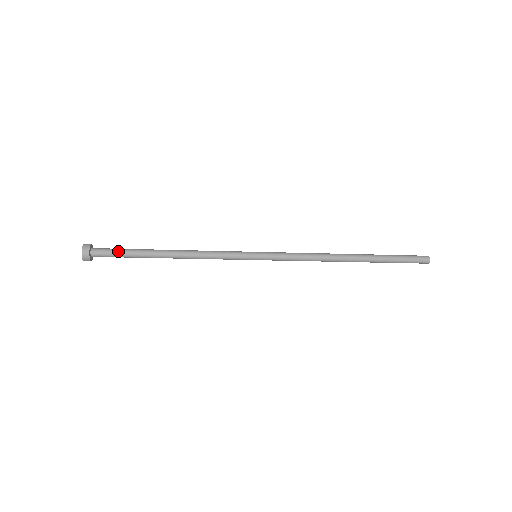
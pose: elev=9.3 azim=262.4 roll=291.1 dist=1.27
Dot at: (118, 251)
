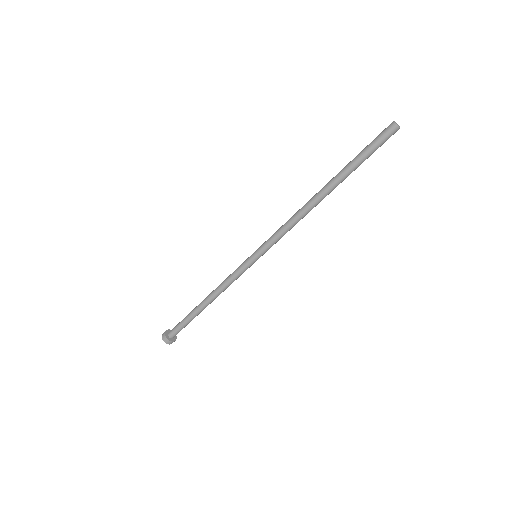
Dot at: (180, 322)
